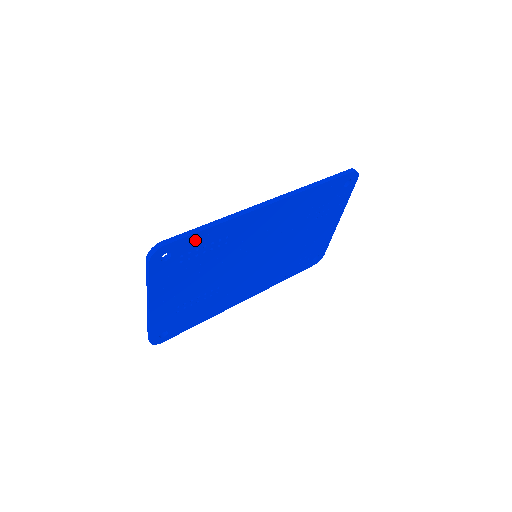
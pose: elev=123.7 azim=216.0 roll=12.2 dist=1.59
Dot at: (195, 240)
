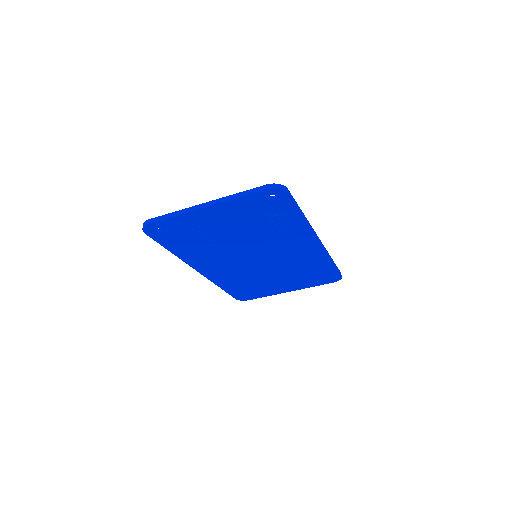
Dot at: (289, 210)
